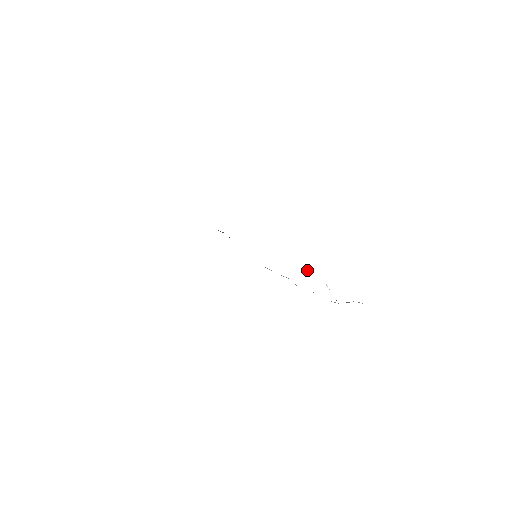
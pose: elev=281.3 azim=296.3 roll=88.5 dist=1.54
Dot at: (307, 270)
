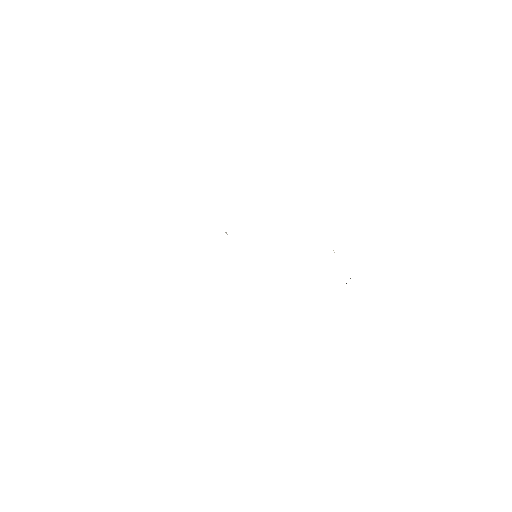
Dot at: occluded
